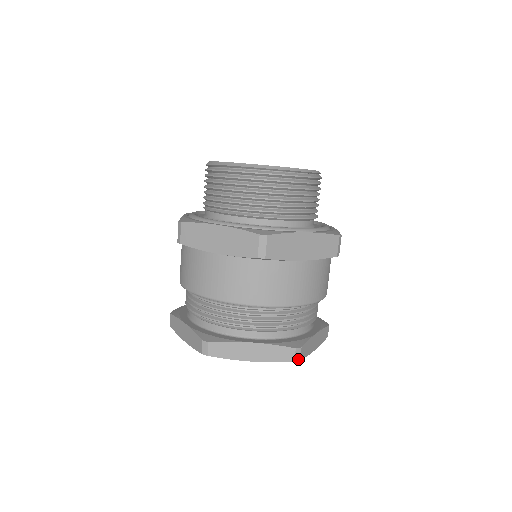
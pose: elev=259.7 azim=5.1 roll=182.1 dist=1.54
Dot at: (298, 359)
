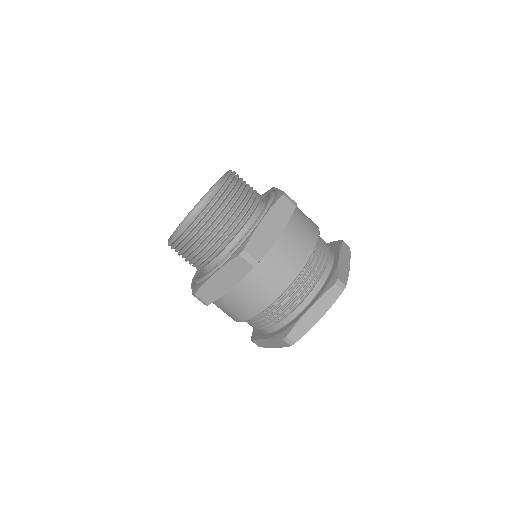
Dot at: (344, 287)
